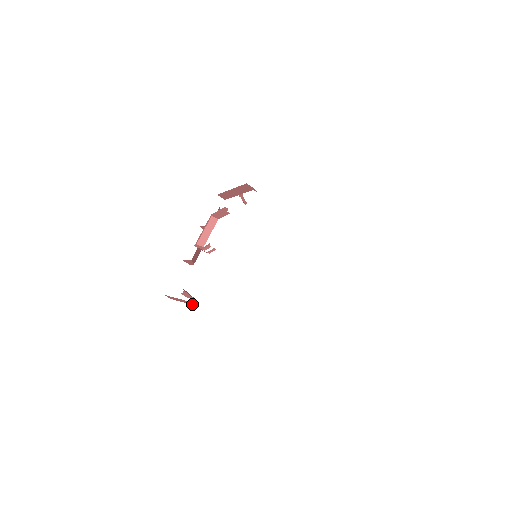
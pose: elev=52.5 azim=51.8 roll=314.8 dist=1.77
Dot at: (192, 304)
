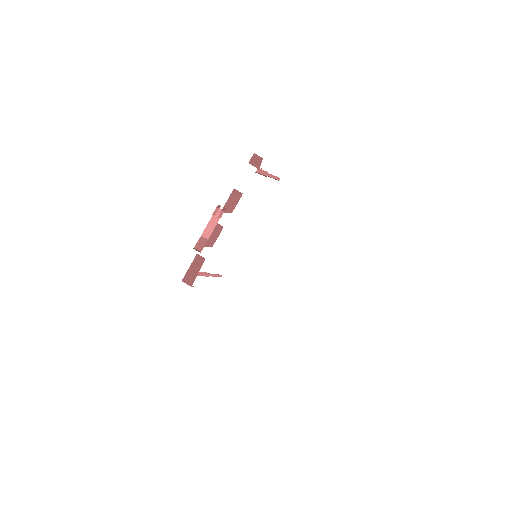
Dot at: occluded
